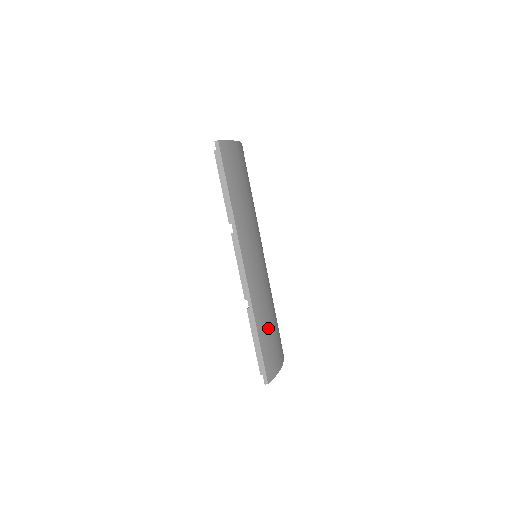
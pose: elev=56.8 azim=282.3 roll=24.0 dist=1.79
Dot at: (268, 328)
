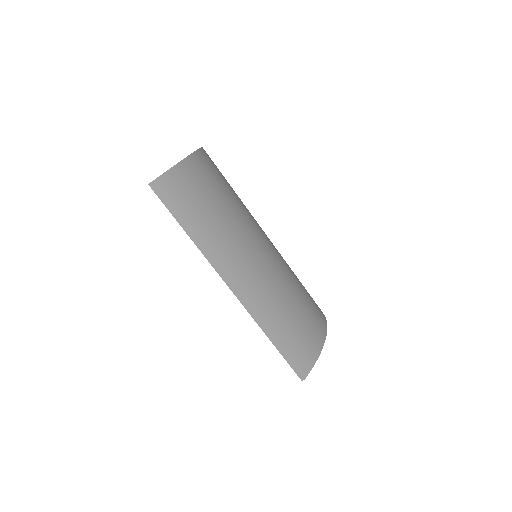
Dot at: (287, 327)
